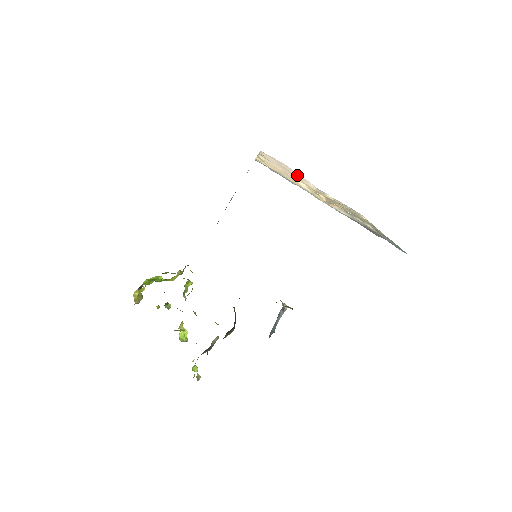
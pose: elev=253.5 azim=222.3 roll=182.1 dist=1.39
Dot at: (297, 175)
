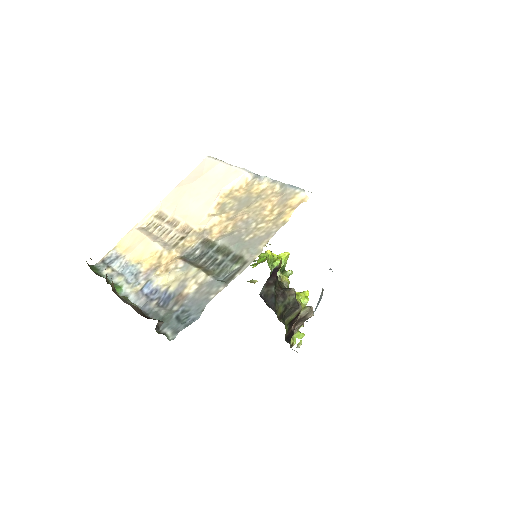
Dot at: (224, 178)
